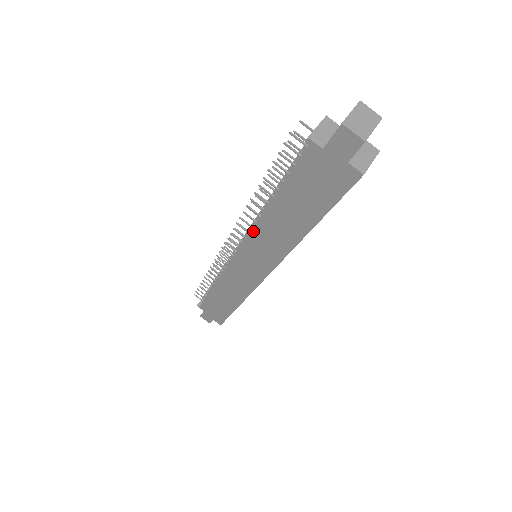
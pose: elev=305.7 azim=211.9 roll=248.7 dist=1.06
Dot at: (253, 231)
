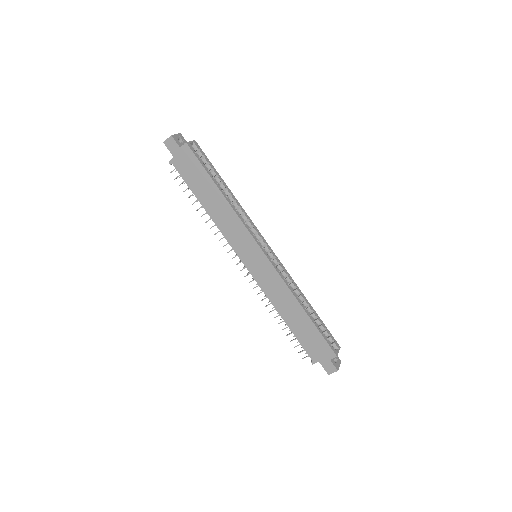
Dot at: (223, 234)
